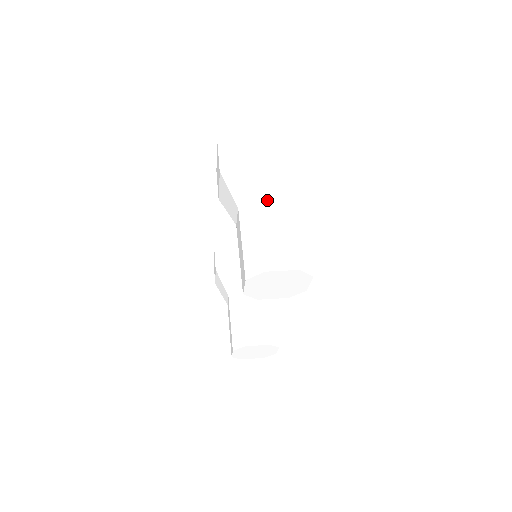
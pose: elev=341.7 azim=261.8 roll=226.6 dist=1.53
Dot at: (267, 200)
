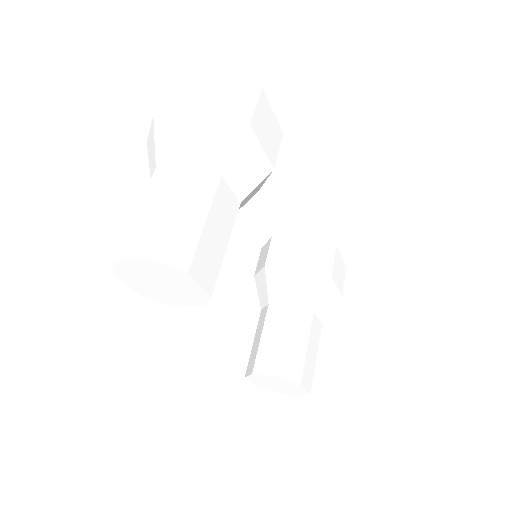
Dot at: (166, 169)
